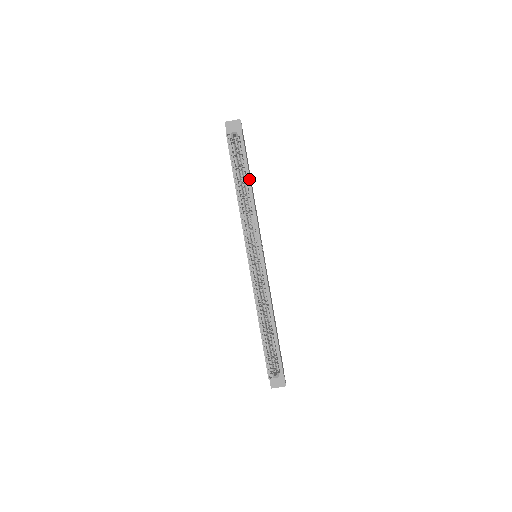
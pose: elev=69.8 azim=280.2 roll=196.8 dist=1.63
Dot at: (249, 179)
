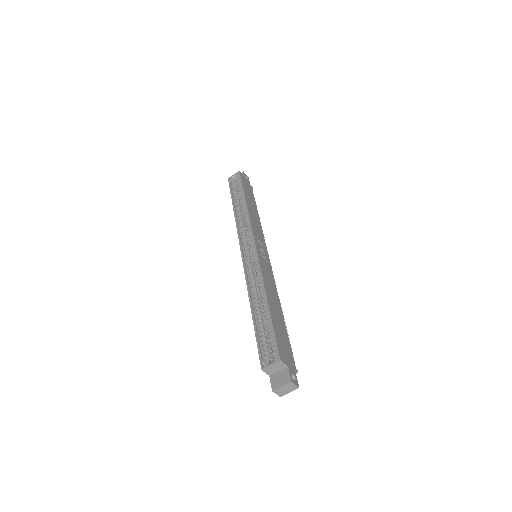
Dot at: (244, 196)
